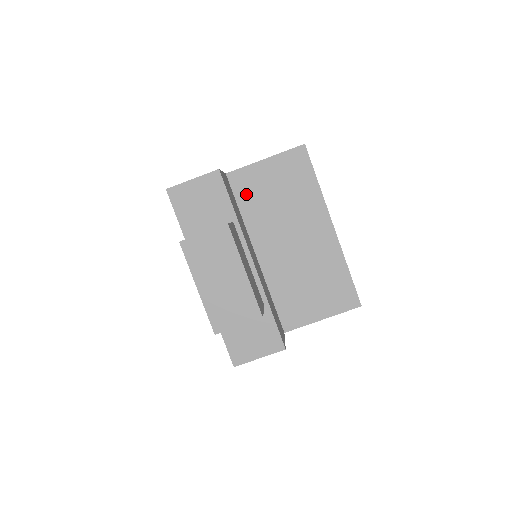
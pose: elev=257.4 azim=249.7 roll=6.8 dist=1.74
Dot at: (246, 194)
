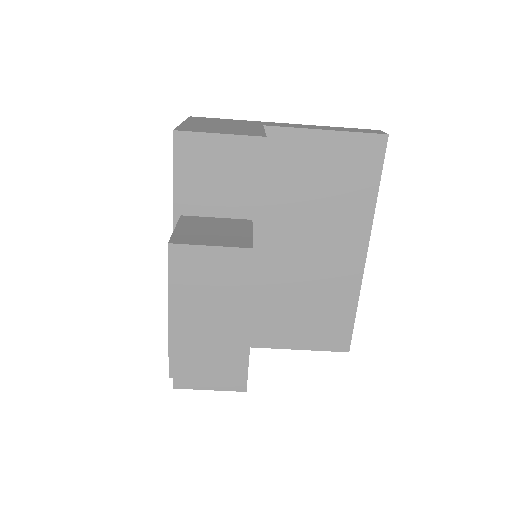
Dot at: (278, 166)
